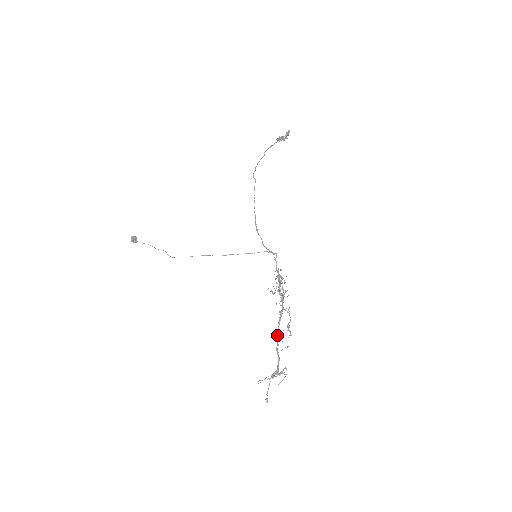
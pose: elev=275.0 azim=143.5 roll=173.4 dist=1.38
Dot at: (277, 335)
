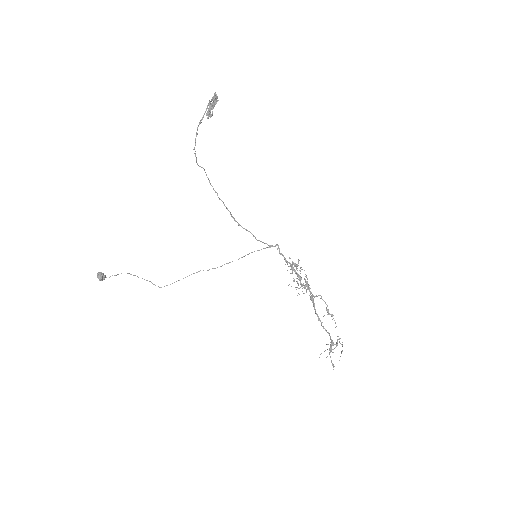
Dot at: occluded
